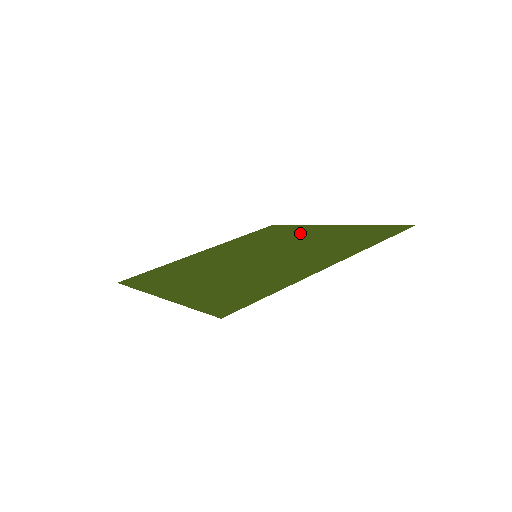
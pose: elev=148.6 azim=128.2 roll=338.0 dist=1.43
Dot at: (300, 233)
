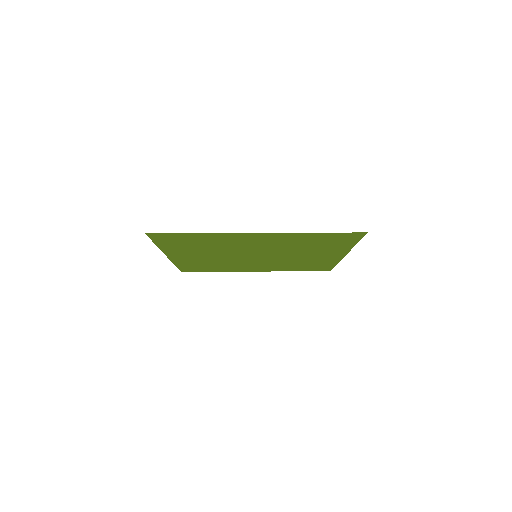
Dot at: (315, 258)
